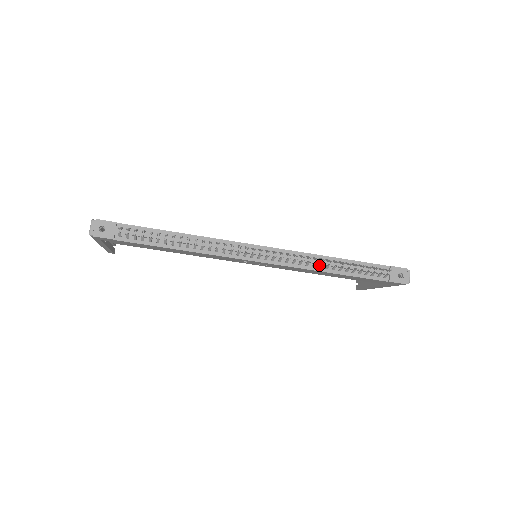
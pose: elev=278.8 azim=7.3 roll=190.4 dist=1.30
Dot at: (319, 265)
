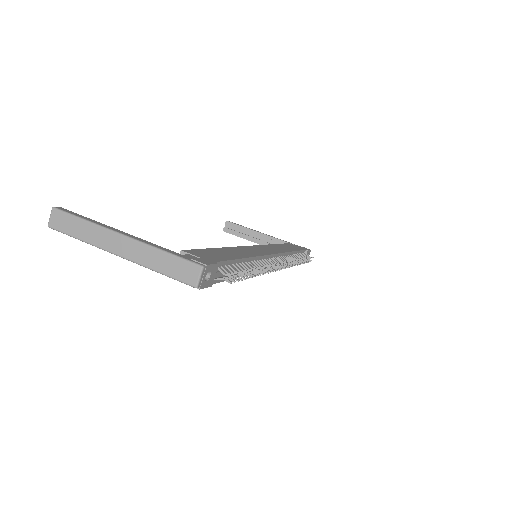
Dot at: occluded
